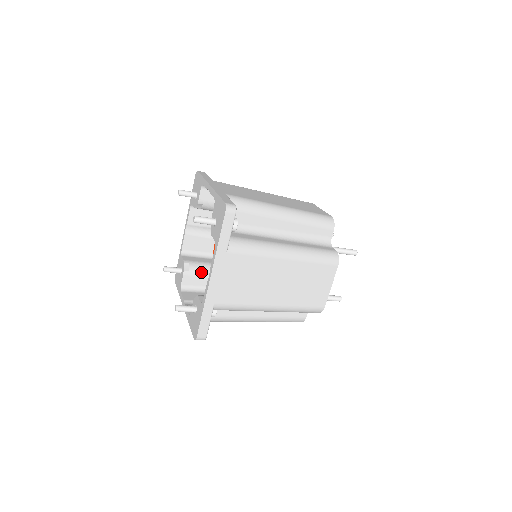
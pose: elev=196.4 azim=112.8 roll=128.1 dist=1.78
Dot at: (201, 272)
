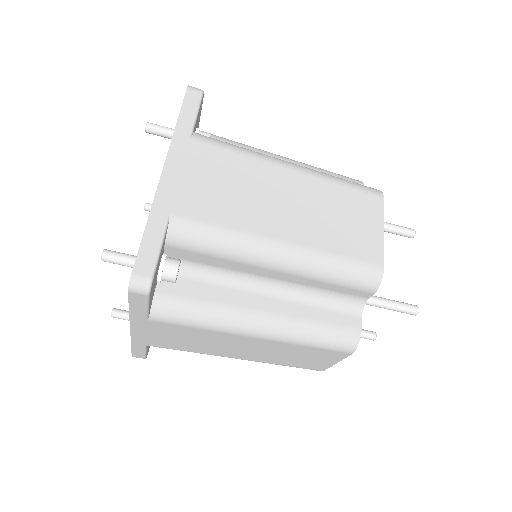
Dot at: occluded
